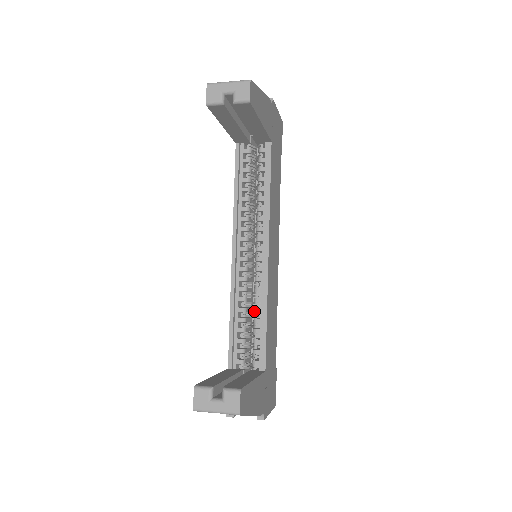
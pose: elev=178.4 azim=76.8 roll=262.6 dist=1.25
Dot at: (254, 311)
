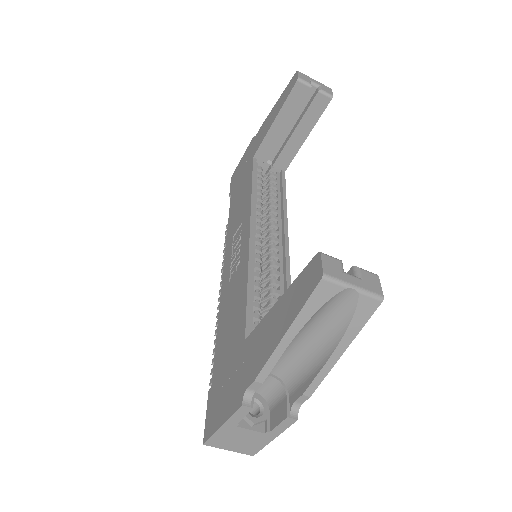
Dot at: (272, 291)
